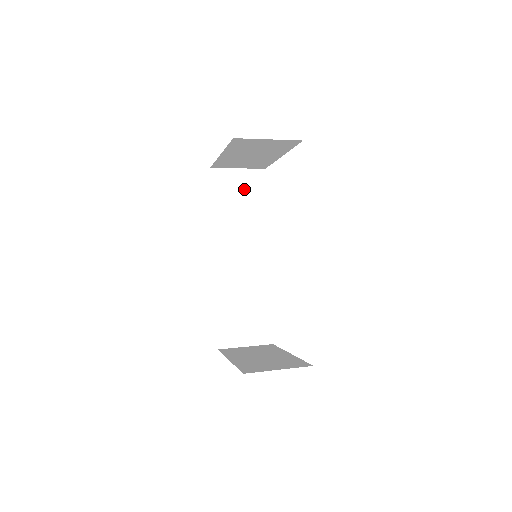
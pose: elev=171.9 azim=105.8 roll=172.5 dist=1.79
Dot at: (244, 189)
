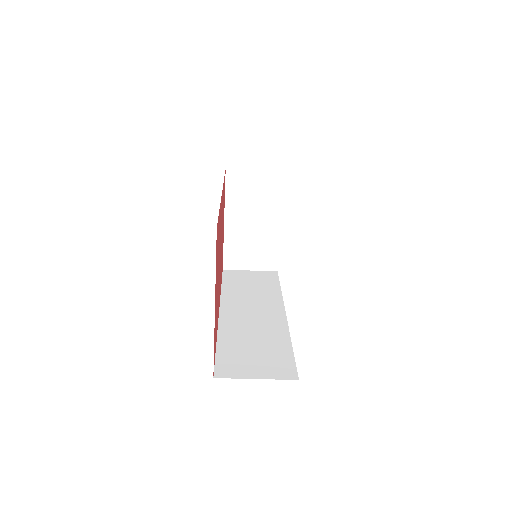
Dot at: (256, 279)
